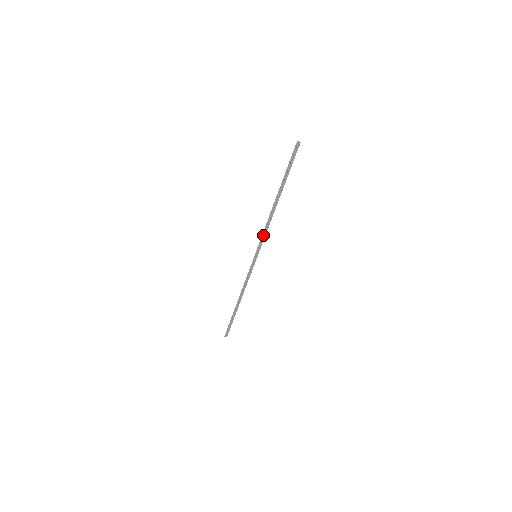
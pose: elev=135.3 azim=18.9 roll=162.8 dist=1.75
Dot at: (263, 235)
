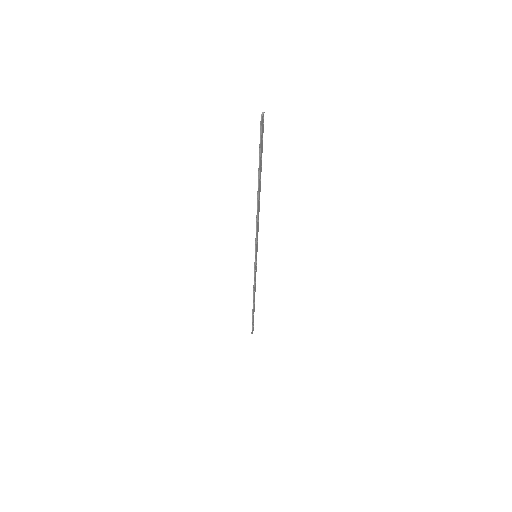
Dot at: (257, 234)
